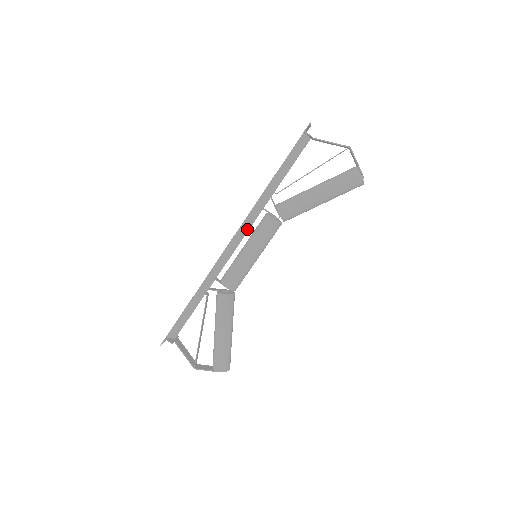
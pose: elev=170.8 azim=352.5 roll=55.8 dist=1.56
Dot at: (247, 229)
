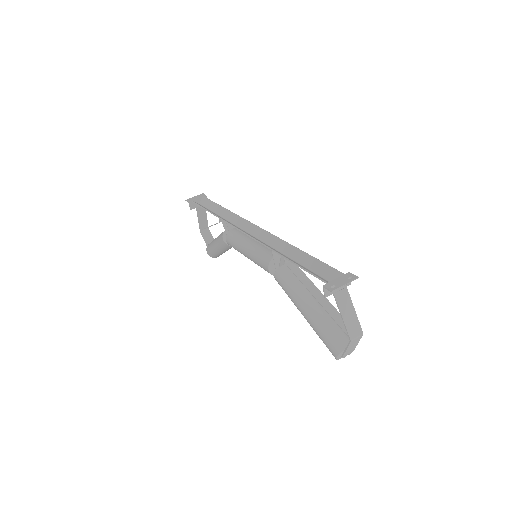
Dot at: occluded
